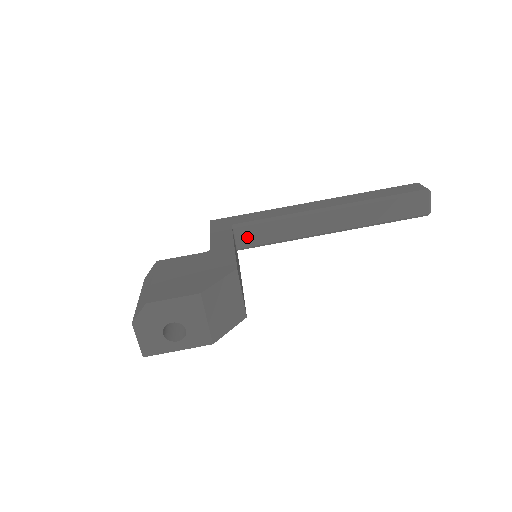
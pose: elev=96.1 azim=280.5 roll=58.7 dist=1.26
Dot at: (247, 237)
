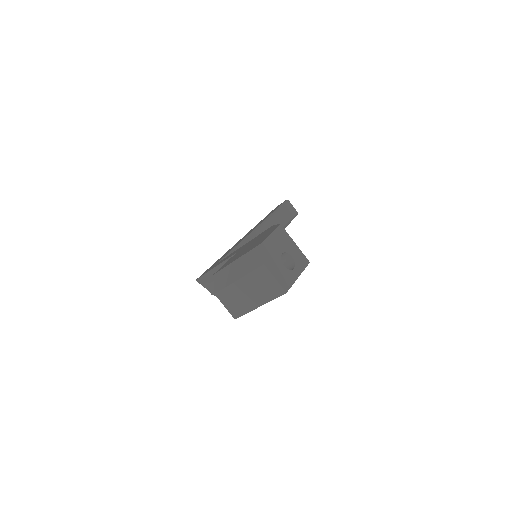
Dot at: occluded
